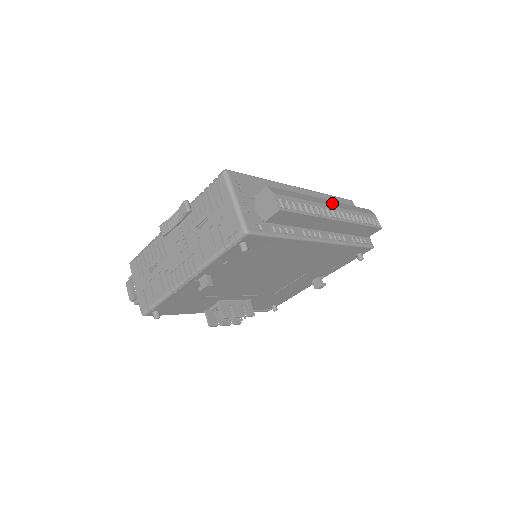
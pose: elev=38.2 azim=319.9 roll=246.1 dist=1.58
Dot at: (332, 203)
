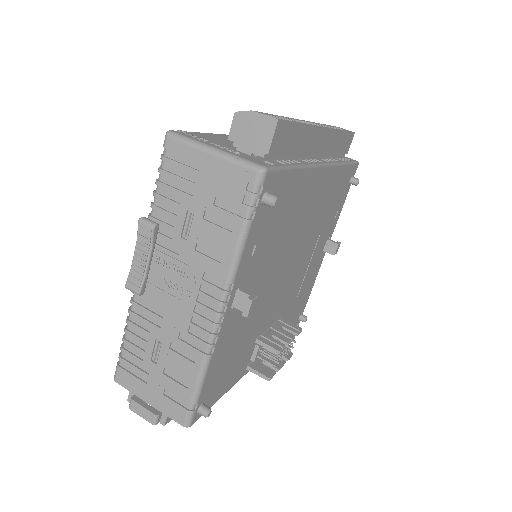
Dot at: occluded
